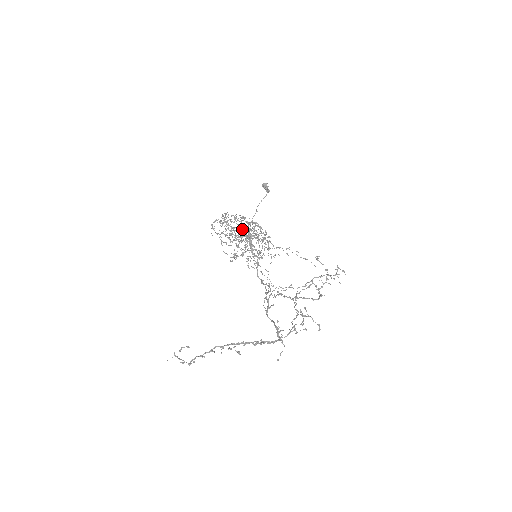
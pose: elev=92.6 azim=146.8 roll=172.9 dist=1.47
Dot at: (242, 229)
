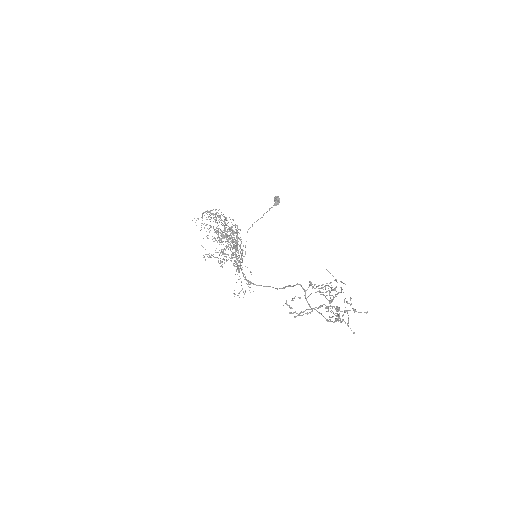
Dot at: occluded
